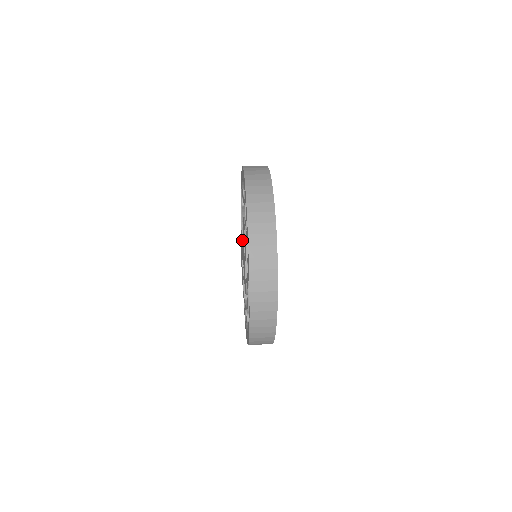
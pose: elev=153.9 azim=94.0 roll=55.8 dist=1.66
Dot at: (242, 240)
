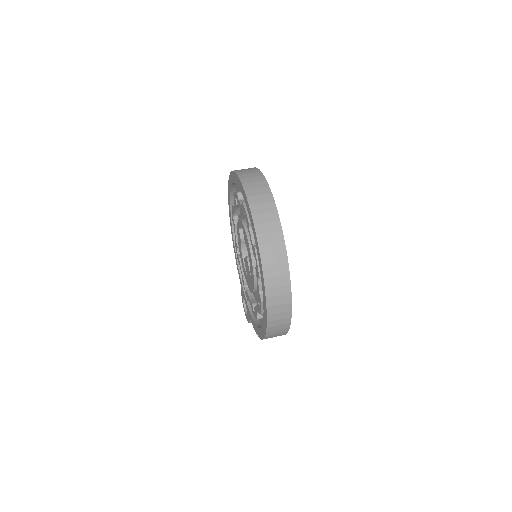
Dot at: (240, 266)
